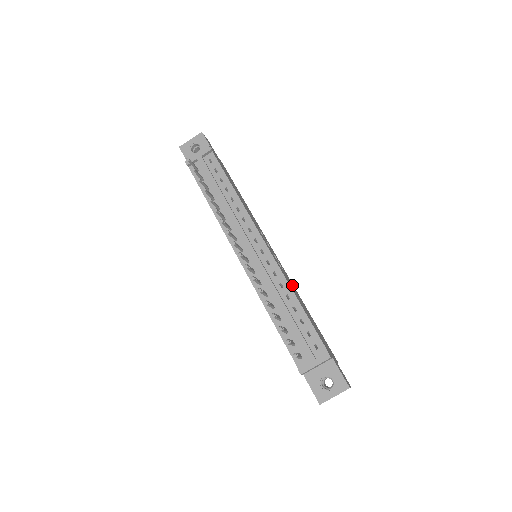
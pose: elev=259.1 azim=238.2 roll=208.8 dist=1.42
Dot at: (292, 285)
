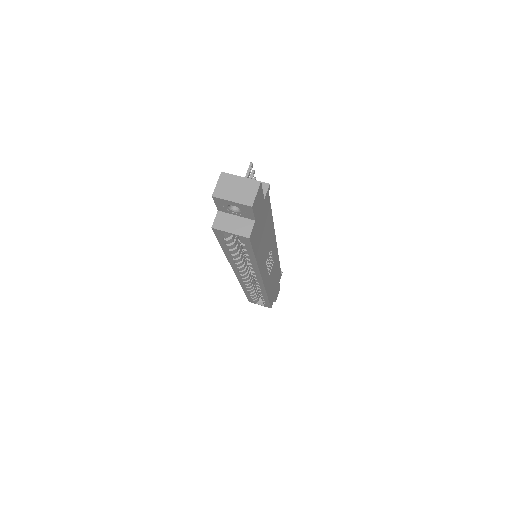
Dot at: (264, 258)
